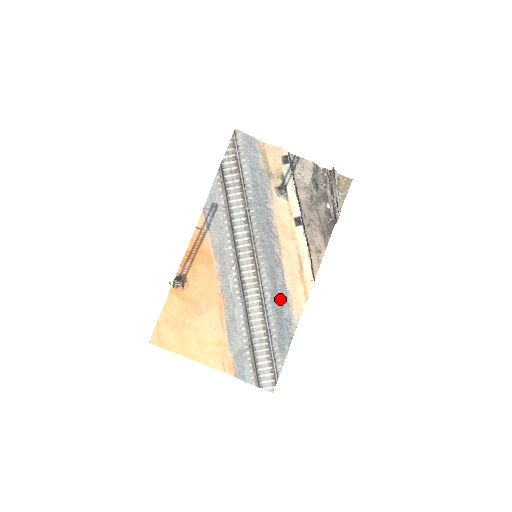
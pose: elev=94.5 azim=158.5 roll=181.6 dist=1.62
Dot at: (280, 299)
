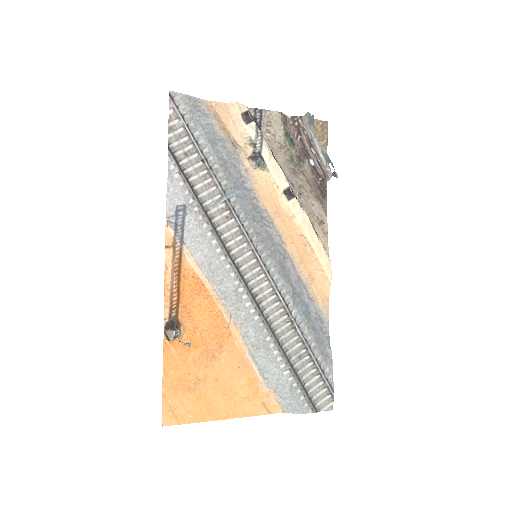
Dot at: (301, 297)
